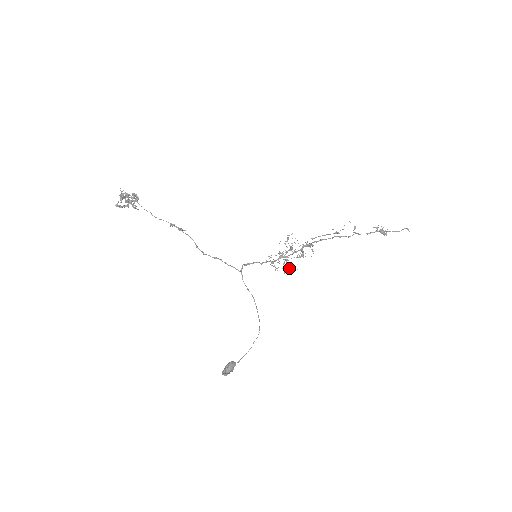
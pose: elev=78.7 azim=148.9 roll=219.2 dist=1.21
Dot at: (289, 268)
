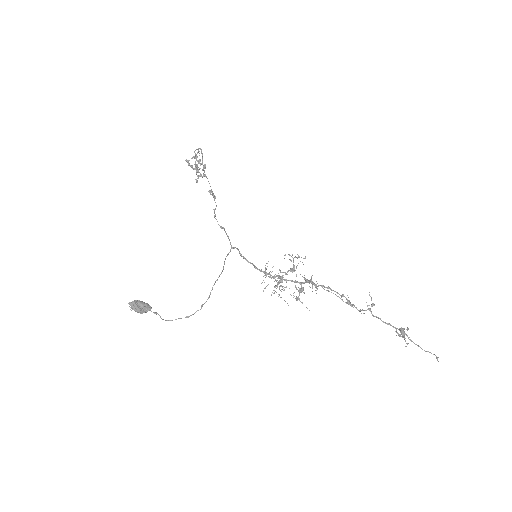
Dot at: (278, 296)
